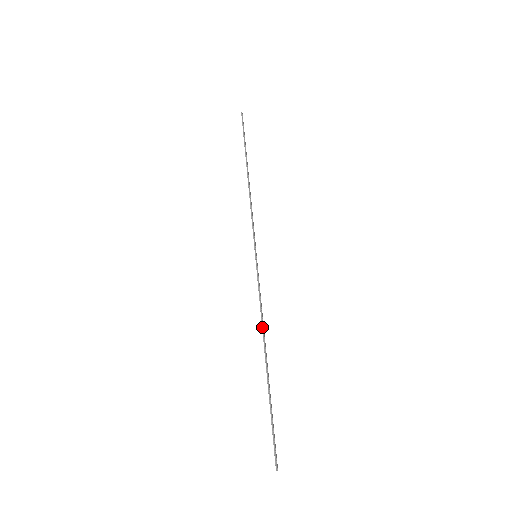
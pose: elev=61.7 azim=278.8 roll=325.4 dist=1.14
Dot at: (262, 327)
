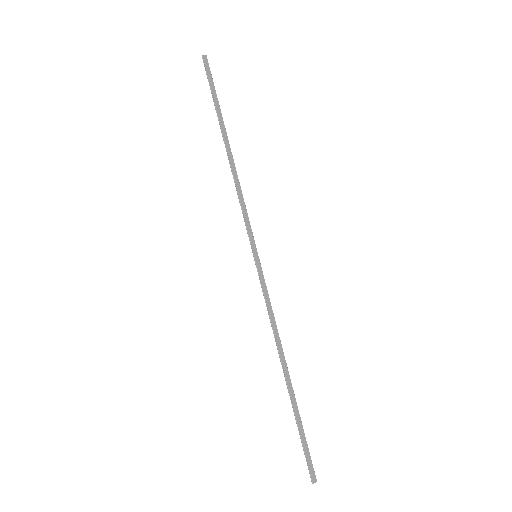
Dot at: (275, 341)
